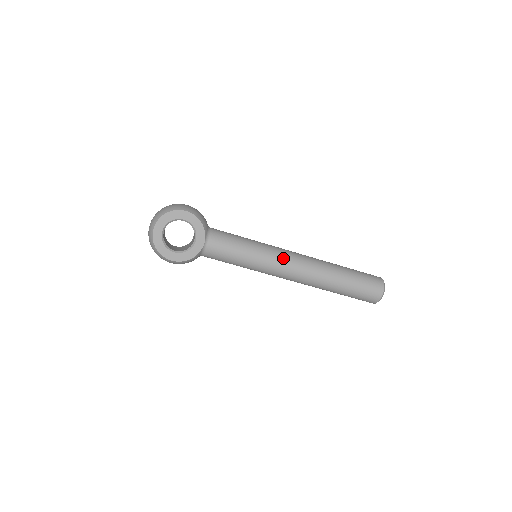
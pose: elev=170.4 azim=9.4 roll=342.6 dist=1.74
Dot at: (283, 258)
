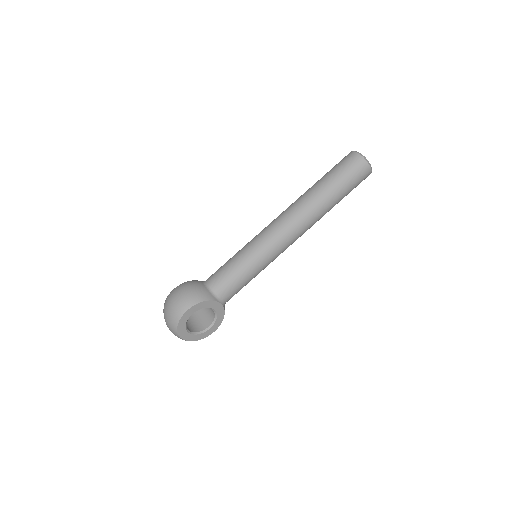
Dot at: (279, 243)
